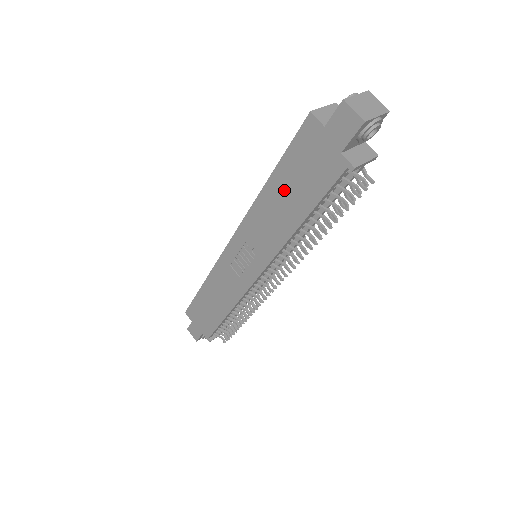
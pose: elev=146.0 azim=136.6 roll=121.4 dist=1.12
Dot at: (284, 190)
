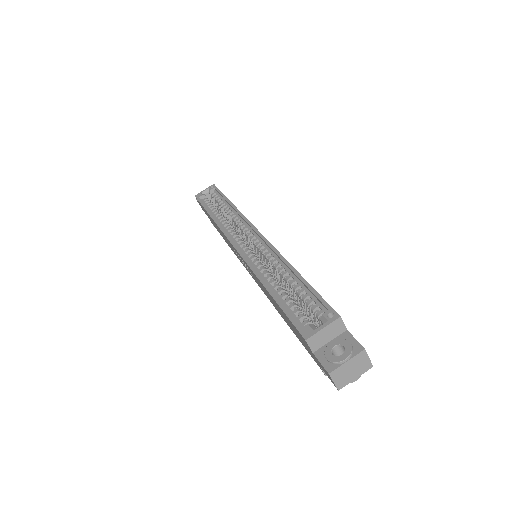
Dot at: (278, 308)
